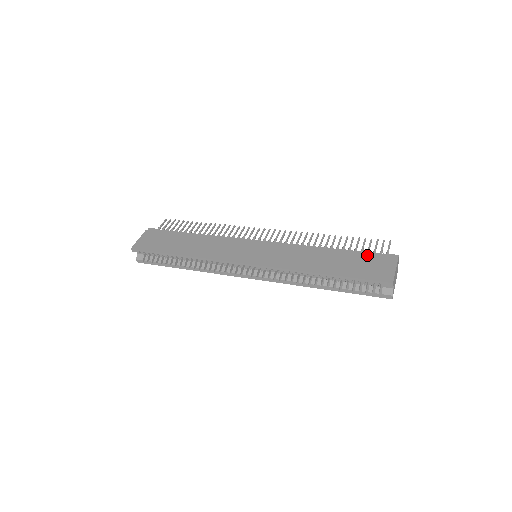
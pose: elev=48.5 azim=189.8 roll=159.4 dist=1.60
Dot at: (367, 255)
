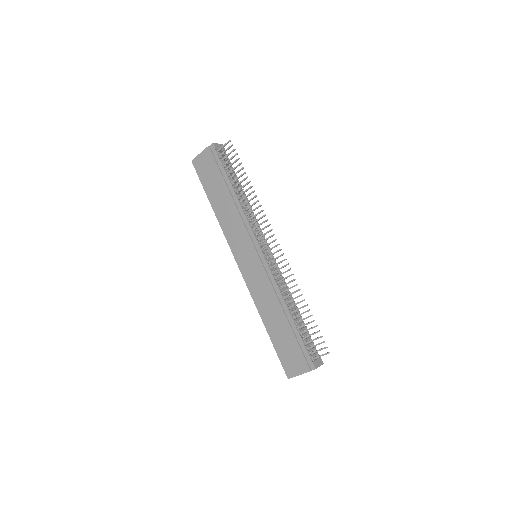
Dot at: (299, 347)
